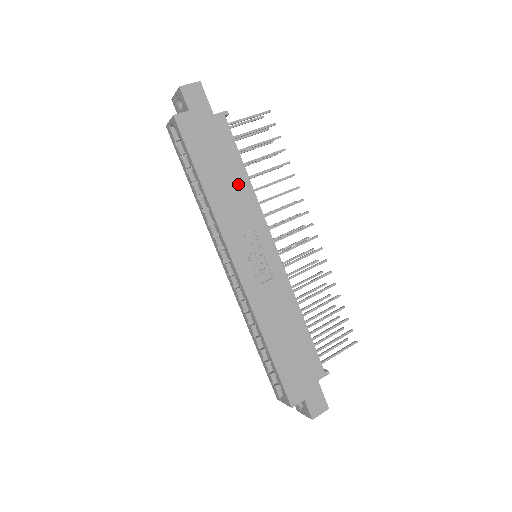
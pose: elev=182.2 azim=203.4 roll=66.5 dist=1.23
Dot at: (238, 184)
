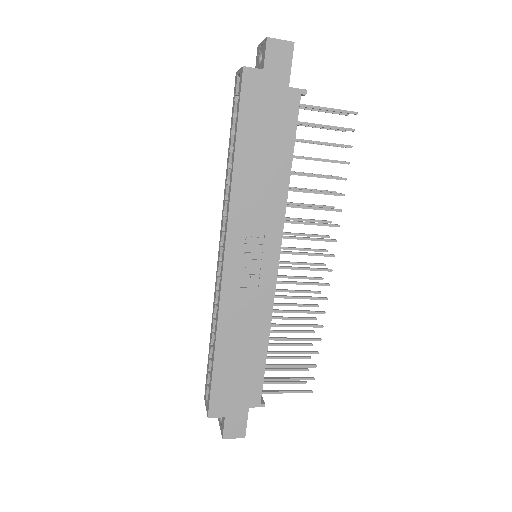
Dot at: (275, 175)
